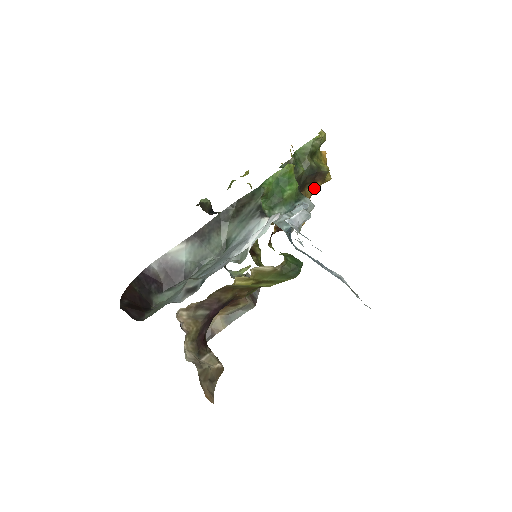
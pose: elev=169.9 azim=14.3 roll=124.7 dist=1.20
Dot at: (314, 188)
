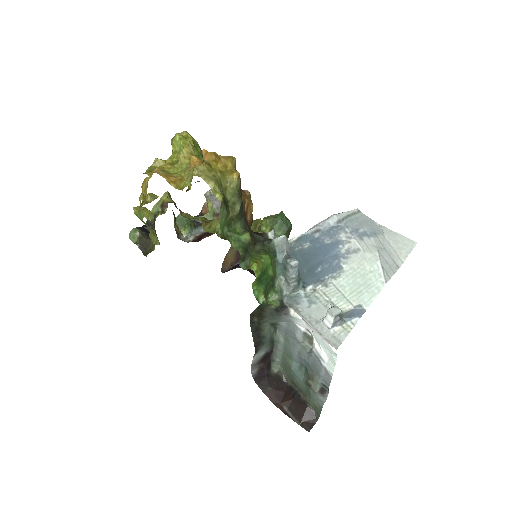
Dot at: occluded
